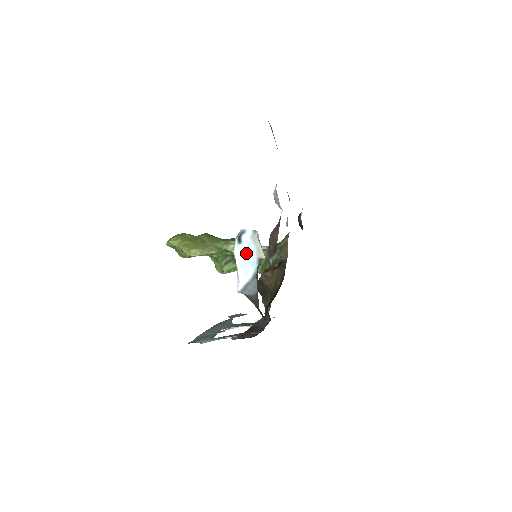
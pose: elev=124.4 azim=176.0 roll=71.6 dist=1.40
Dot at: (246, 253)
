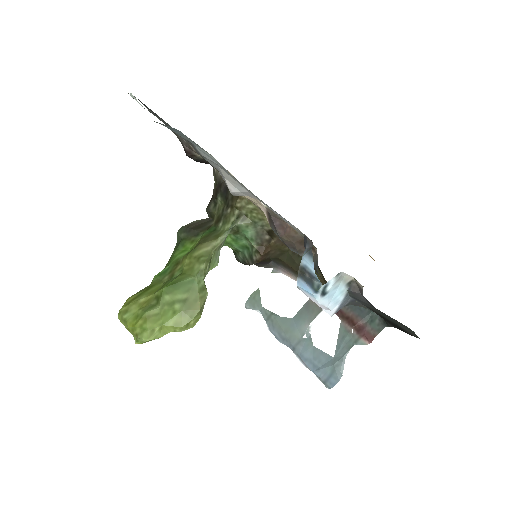
Dot at: (333, 293)
